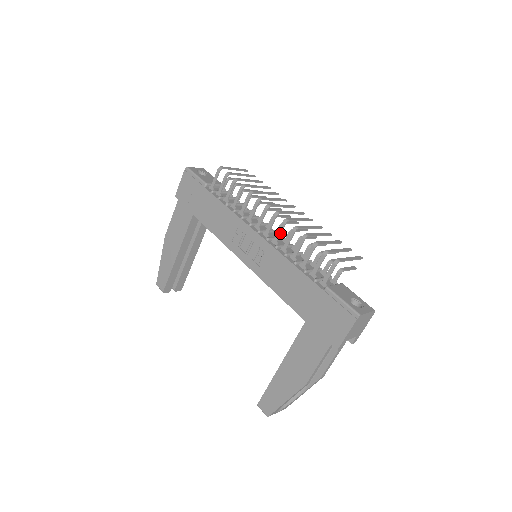
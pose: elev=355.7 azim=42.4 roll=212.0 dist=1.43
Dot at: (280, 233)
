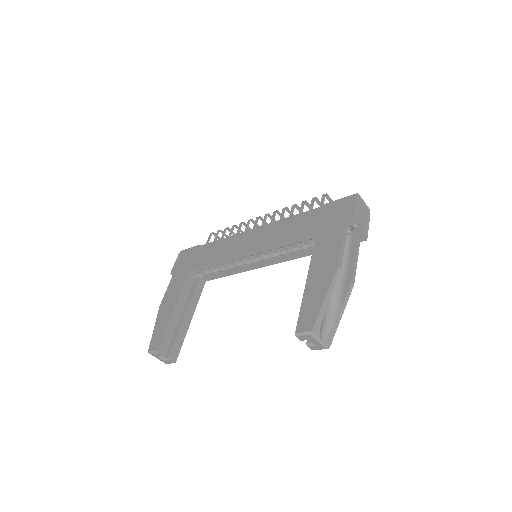
Dot at: (274, 218)
